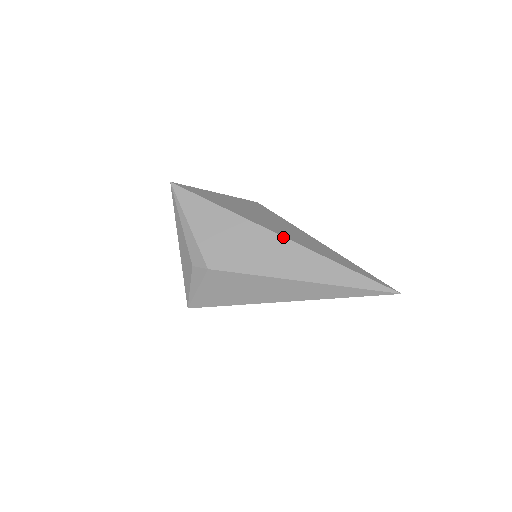
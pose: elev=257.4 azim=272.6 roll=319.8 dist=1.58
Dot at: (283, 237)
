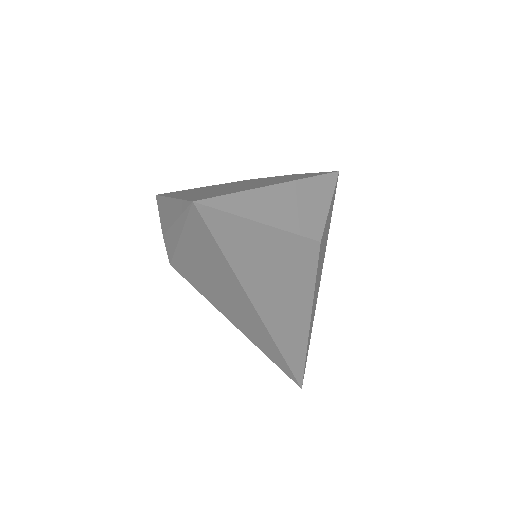
Dot at: (264, 326)
